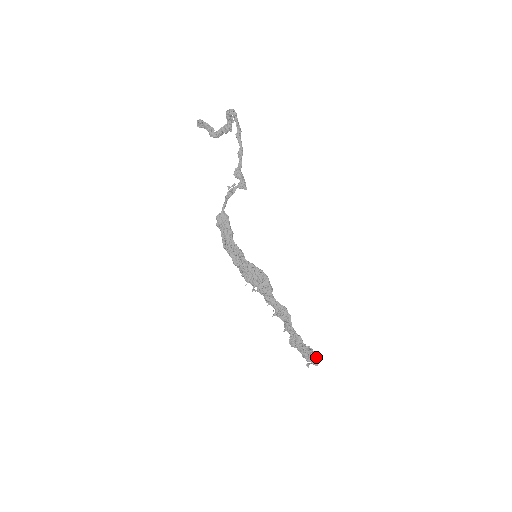
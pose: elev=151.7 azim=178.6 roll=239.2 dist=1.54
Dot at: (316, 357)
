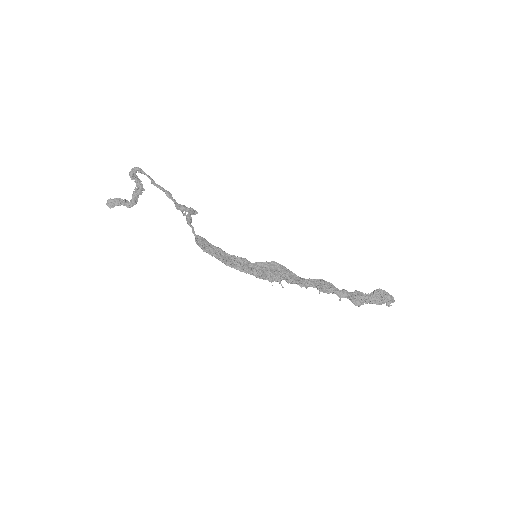
Dot at: (386, 293)
